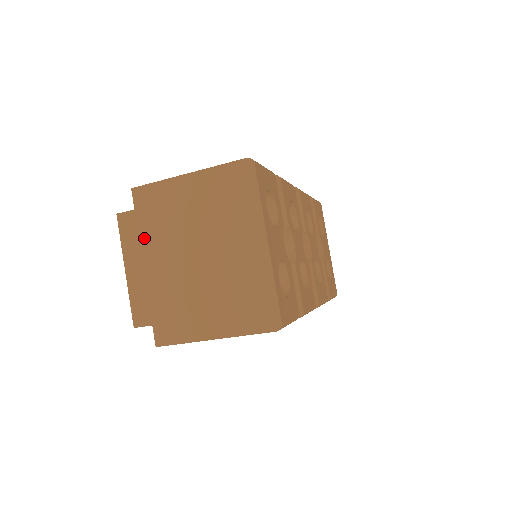
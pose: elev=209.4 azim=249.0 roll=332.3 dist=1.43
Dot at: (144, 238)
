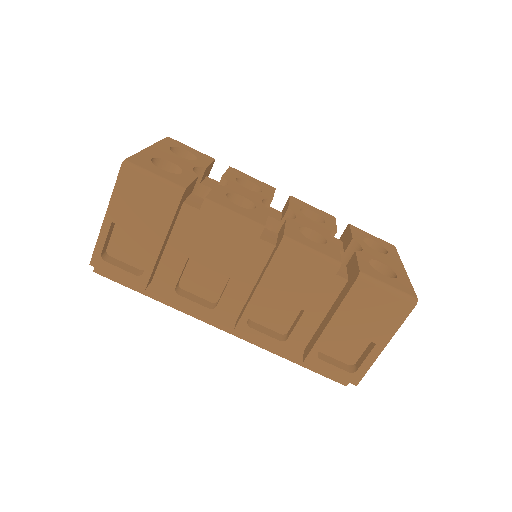
Dot at: occluded
